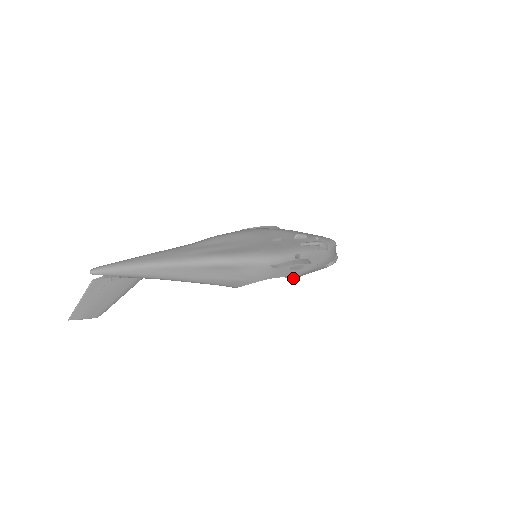
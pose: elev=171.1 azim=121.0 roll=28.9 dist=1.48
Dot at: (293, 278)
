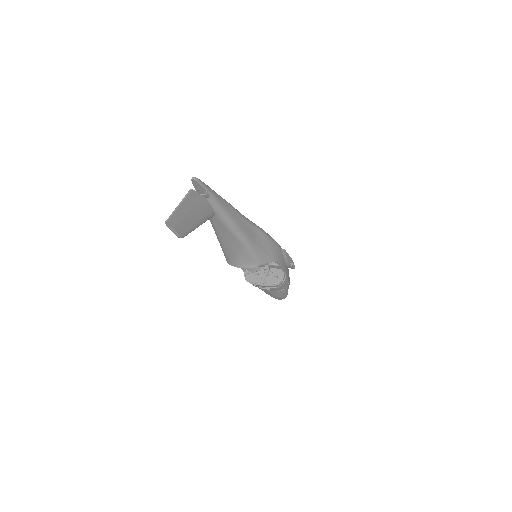
Dot at: (282, 281)
